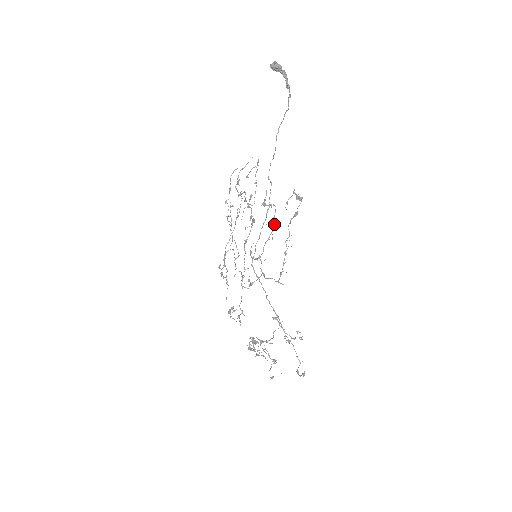
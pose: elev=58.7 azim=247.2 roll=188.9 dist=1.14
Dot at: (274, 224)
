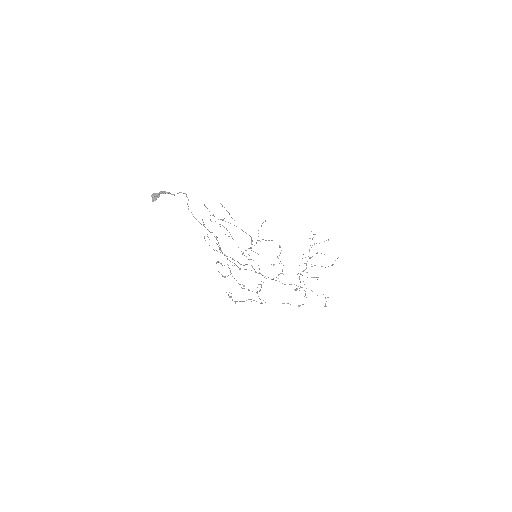
Dot at: (238, 283)
